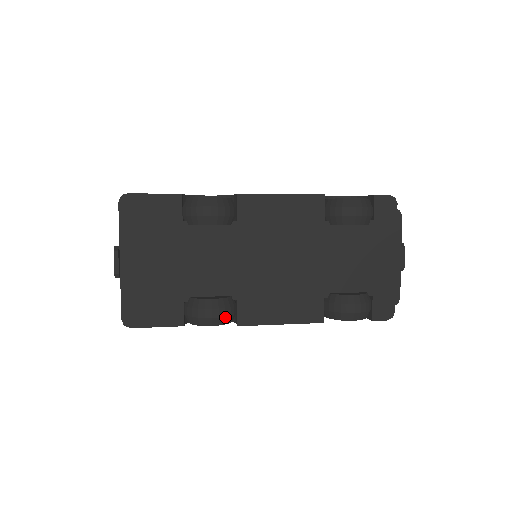
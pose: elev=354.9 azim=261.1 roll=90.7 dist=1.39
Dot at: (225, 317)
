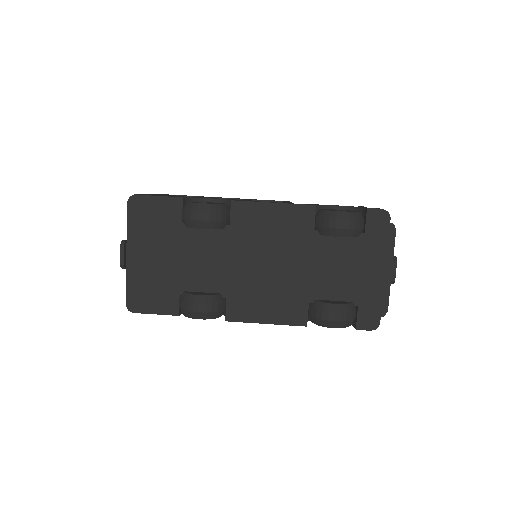
Dot at: (212, 312)
